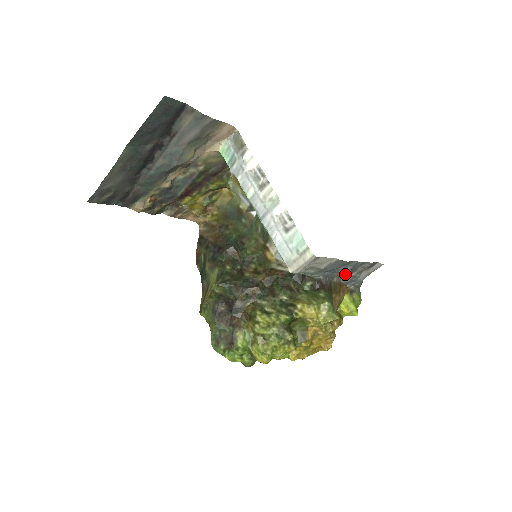
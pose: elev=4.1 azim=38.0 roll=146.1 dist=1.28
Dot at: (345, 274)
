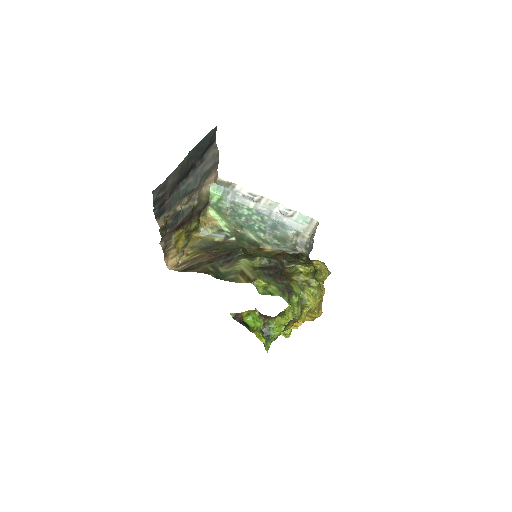
Dot at: occluded
